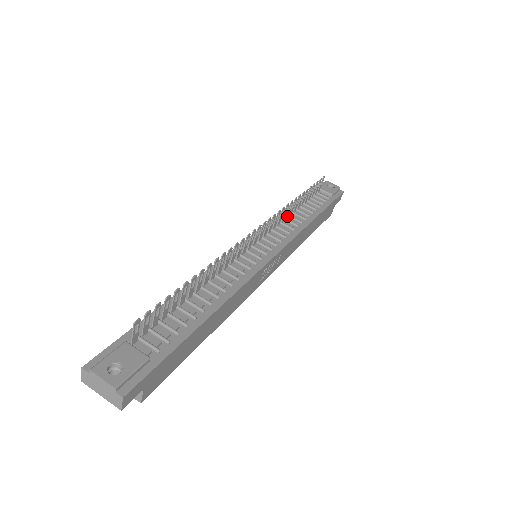
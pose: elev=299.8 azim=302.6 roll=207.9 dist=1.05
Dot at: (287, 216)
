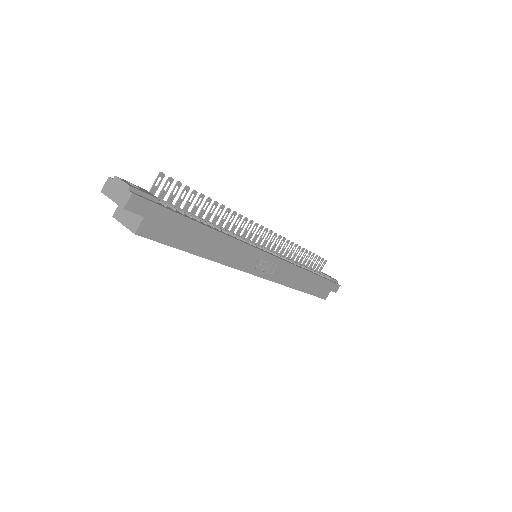
Dot at: (289, 258)
